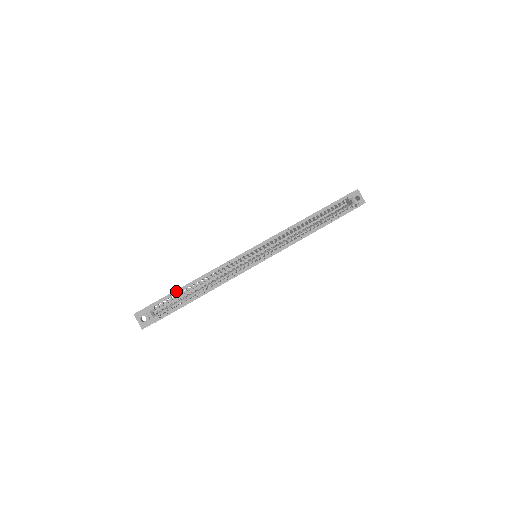
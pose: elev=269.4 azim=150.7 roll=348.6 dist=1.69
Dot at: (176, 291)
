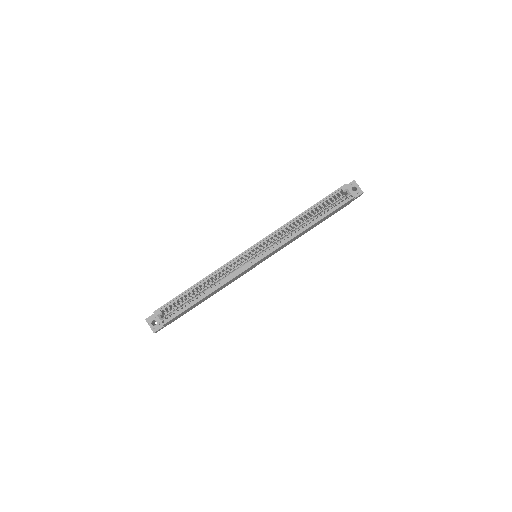
Dot at: (180, 295)
